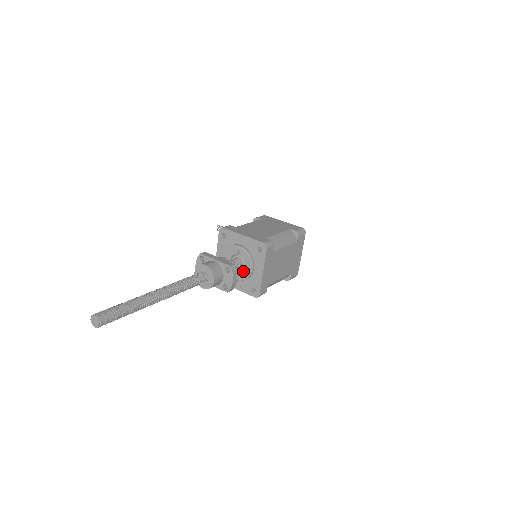
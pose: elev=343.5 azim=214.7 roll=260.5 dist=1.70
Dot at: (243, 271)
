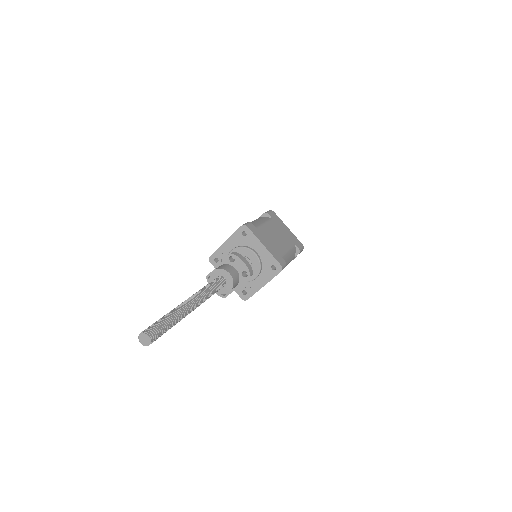
Dot at: (252, 264)
